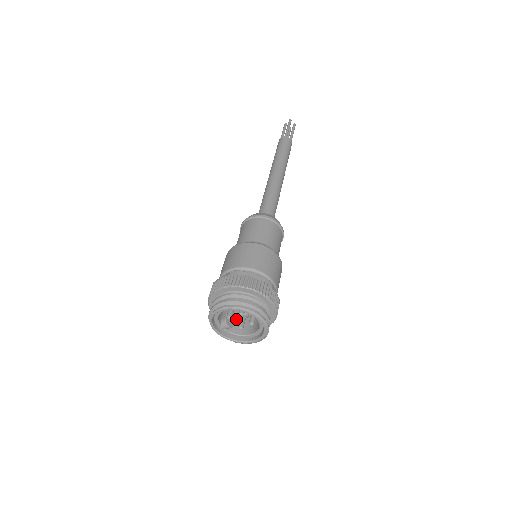
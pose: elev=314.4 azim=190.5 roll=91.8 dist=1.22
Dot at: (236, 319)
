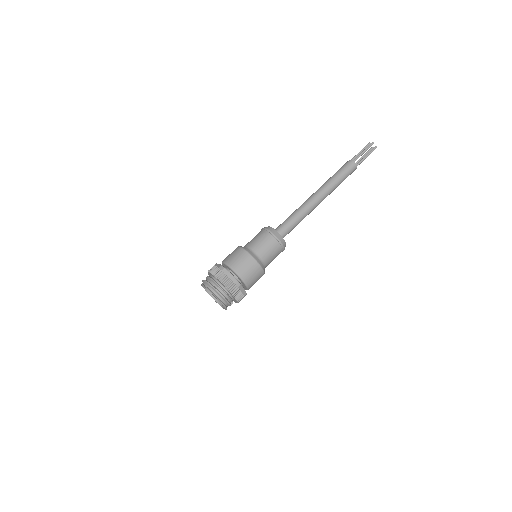
Dot at: occluded
